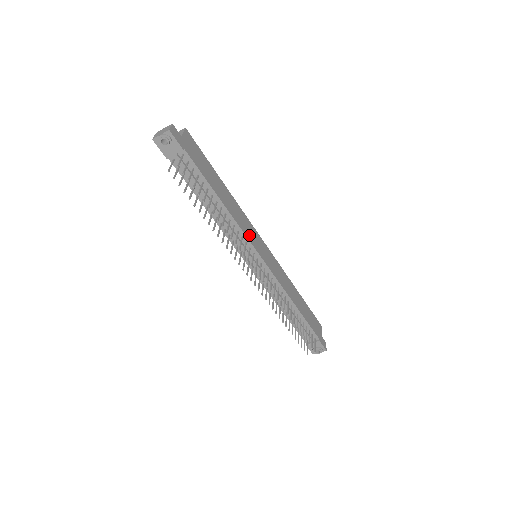
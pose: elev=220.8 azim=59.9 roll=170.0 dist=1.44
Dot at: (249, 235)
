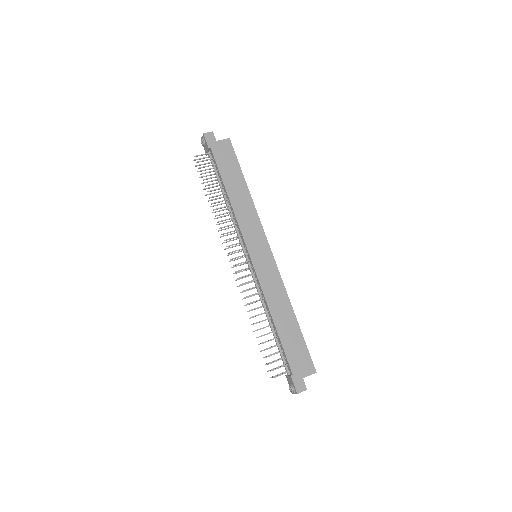
Dot at: (247, 231)
